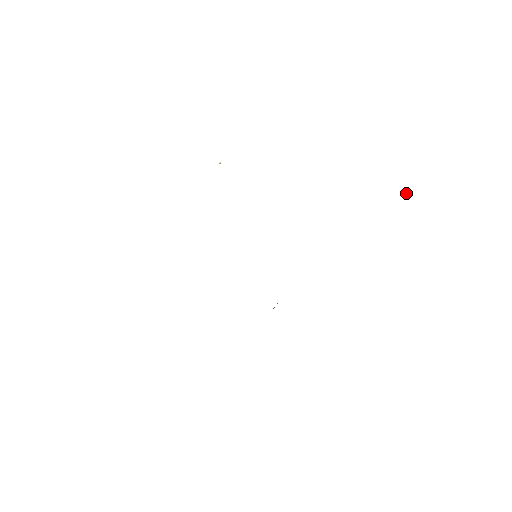
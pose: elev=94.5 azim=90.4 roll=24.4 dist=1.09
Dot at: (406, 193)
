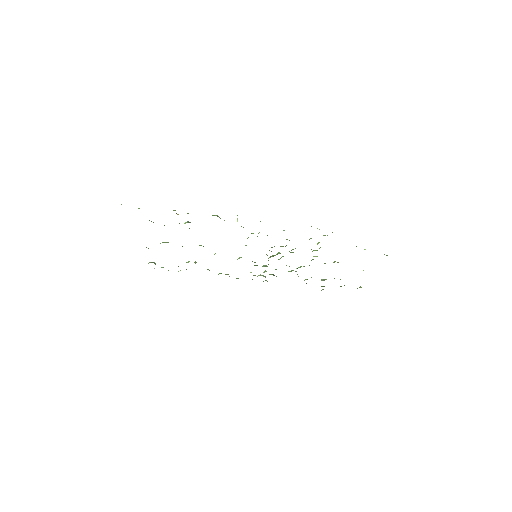
Dot at: occluded
